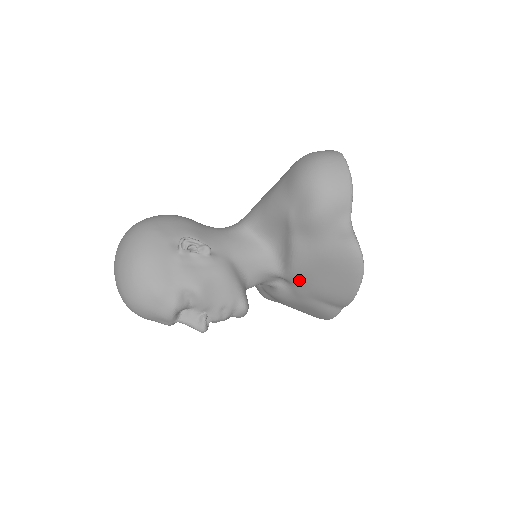
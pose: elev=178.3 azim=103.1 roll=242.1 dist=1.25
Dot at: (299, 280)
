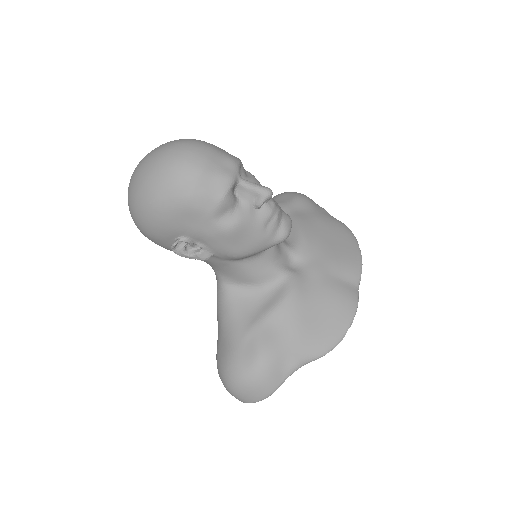
Dot at: (311, 248)
